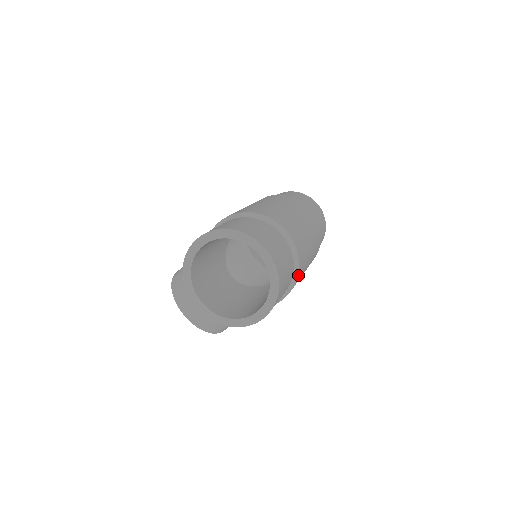
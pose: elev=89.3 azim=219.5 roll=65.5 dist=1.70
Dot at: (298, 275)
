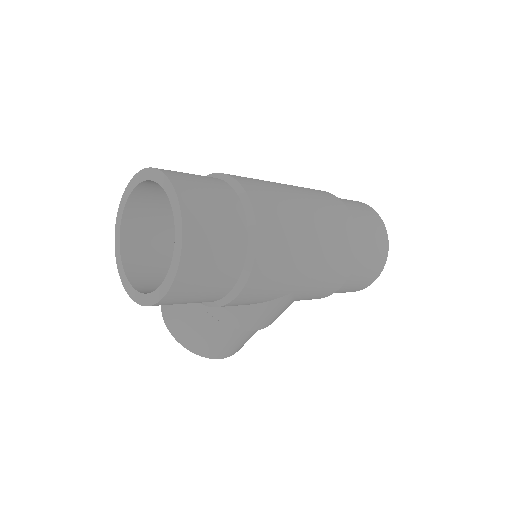
Dot at: (258, 256)
